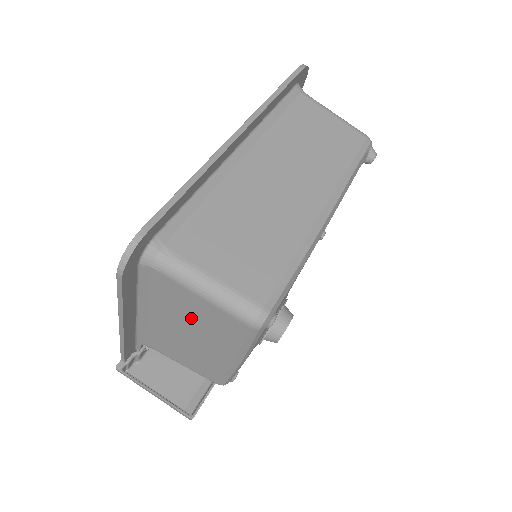
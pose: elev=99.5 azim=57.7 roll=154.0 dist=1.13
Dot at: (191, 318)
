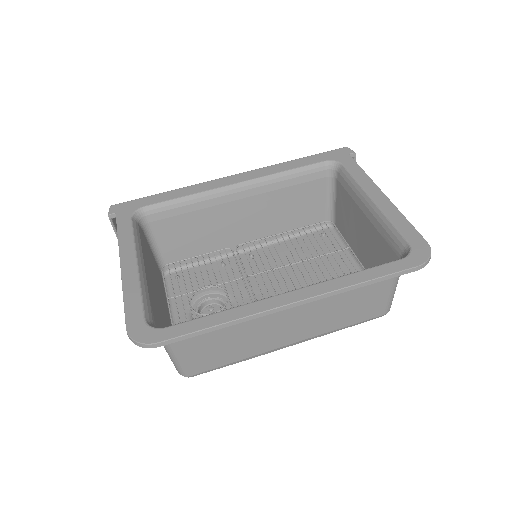
Dot at: occluded
